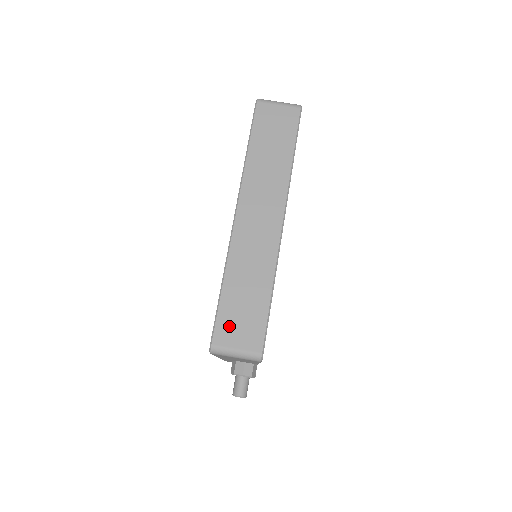
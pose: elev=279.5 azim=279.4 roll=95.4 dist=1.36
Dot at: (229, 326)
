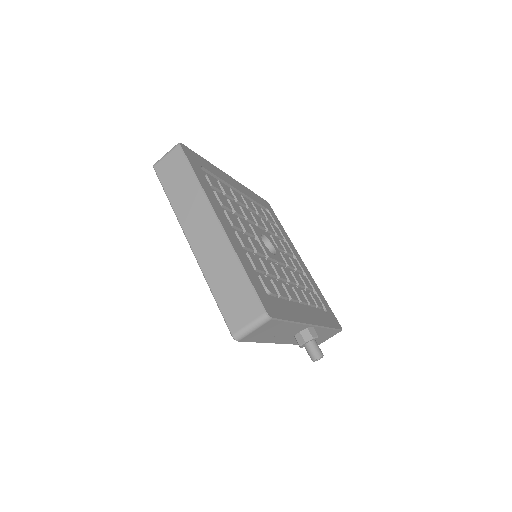
Dot at: (234, 314)
